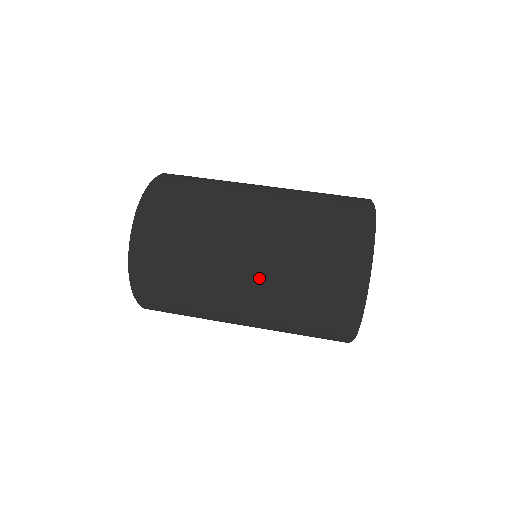
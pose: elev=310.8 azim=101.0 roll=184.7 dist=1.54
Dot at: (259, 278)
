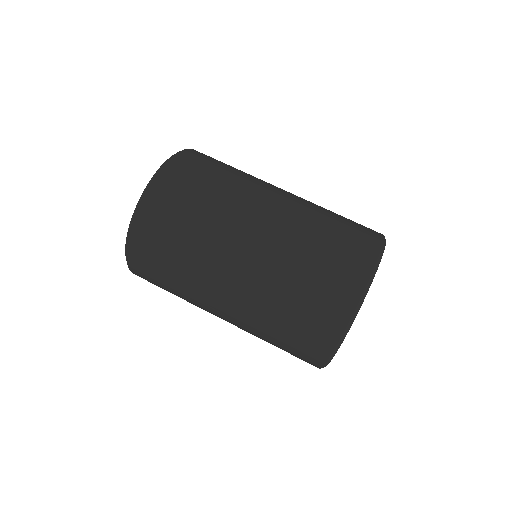
Dot at: (238, 311)
